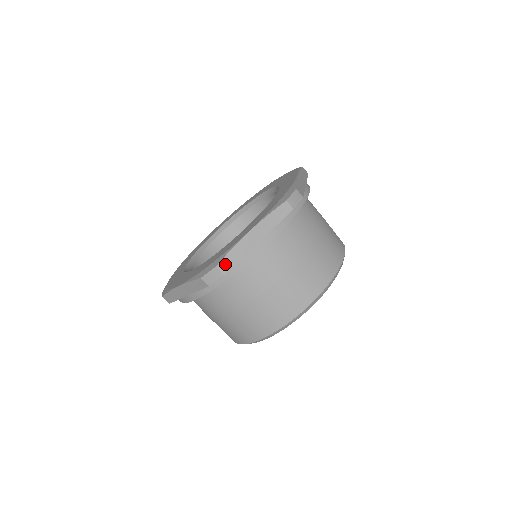
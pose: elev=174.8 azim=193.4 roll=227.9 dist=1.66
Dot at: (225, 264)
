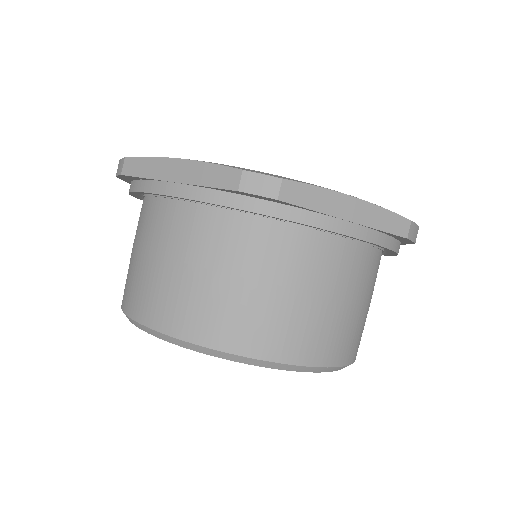
Dot at: (132, 165)
